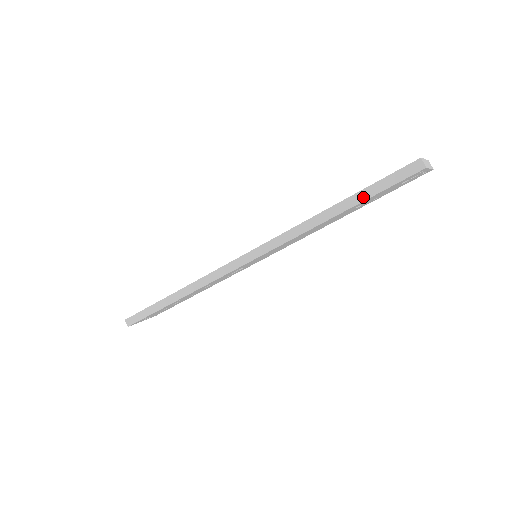
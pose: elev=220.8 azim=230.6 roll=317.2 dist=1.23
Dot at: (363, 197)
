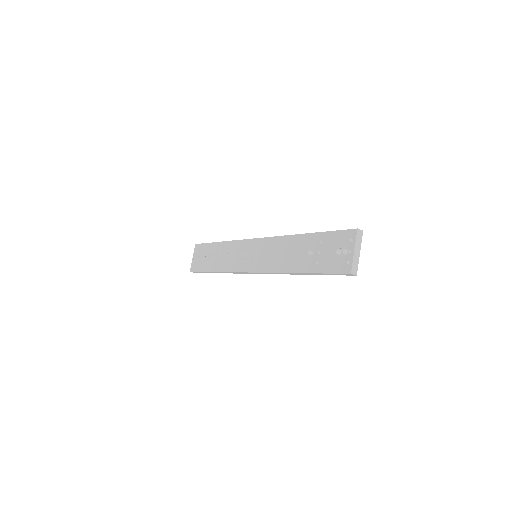
Dot at: occluded
